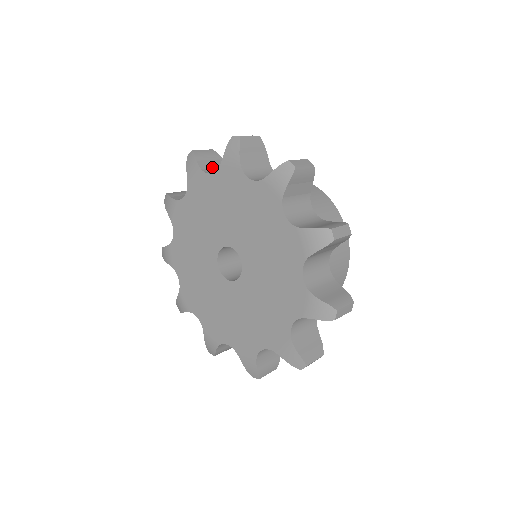
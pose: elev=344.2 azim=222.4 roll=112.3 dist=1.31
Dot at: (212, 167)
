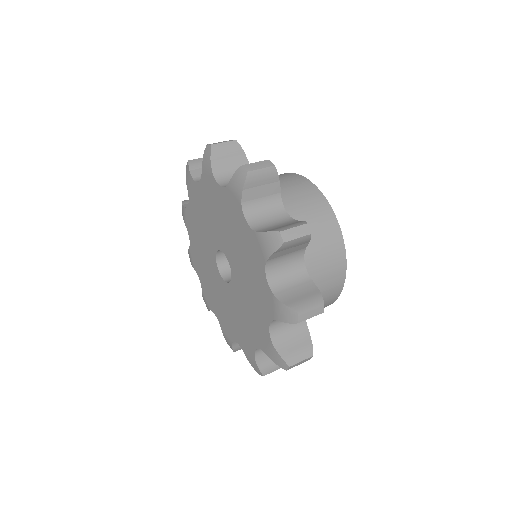
Dot at: occluded
